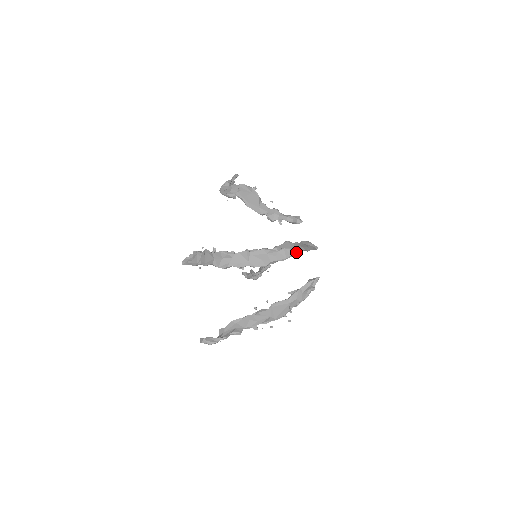
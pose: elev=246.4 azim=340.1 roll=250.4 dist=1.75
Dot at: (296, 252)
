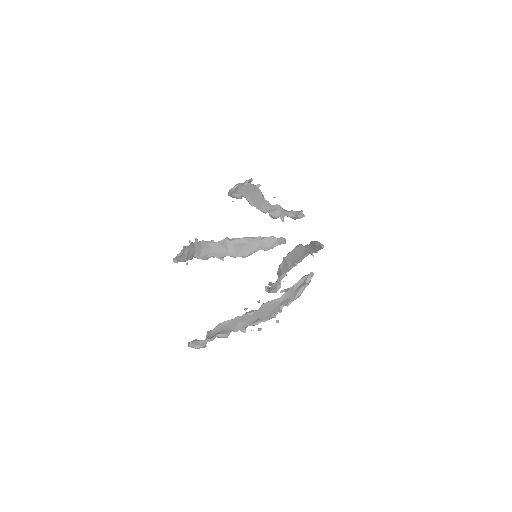
Dot at: (281, 240)
